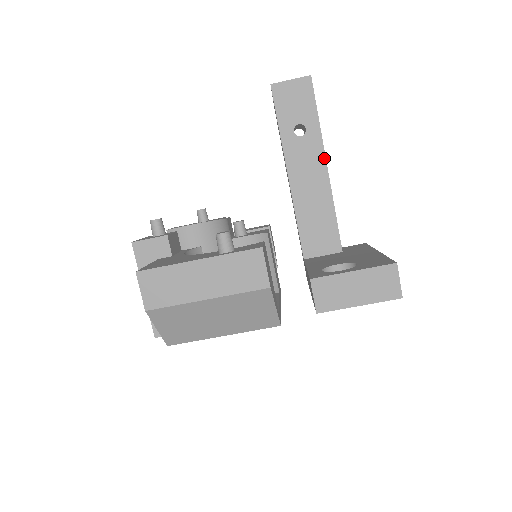
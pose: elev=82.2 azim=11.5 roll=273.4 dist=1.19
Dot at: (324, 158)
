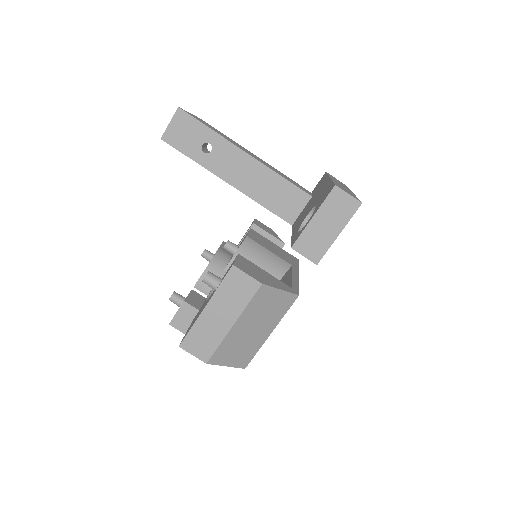
Dot at: (239, 150)
